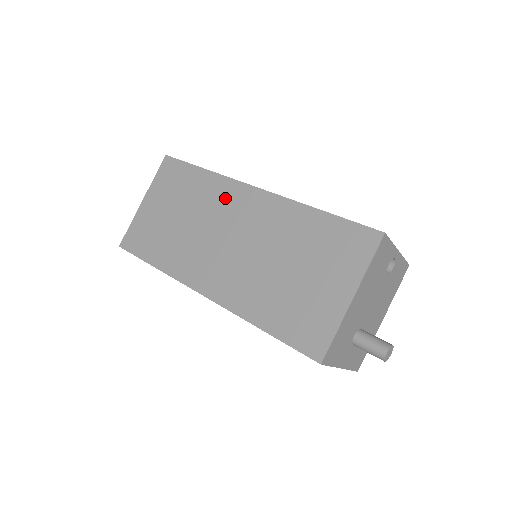
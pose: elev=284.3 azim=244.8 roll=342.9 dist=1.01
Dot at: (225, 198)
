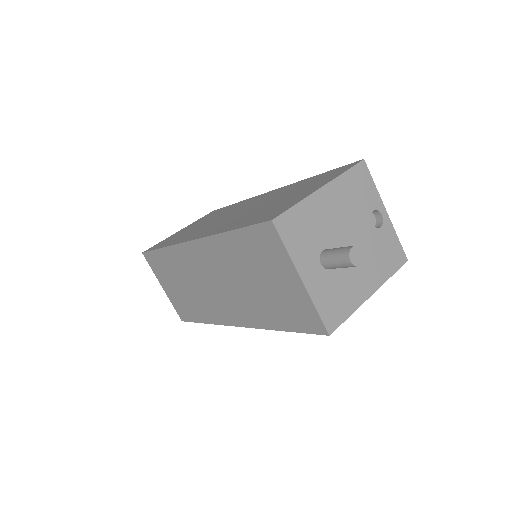
Dot at: (244, 203)
